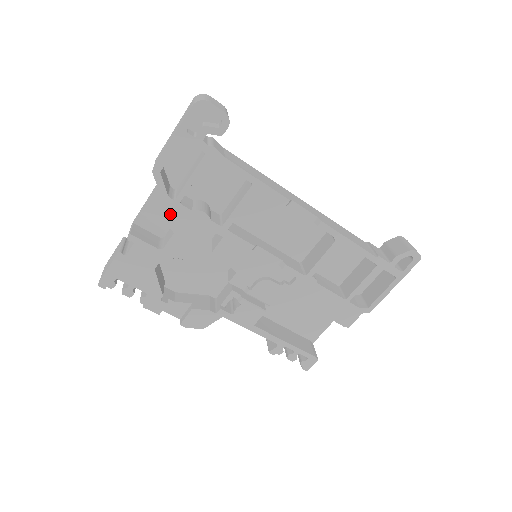
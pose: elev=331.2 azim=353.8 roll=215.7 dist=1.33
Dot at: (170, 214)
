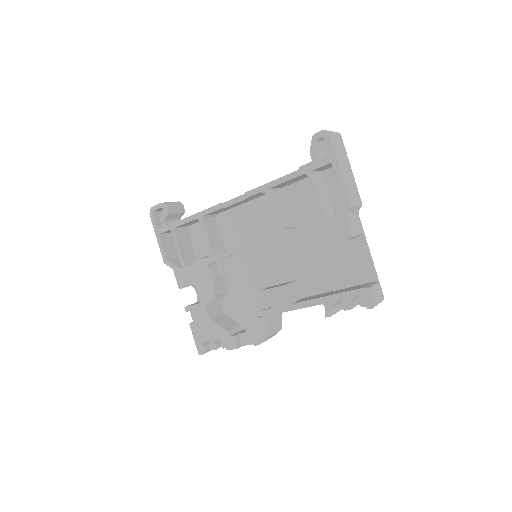
Dot at: (187, 277)
